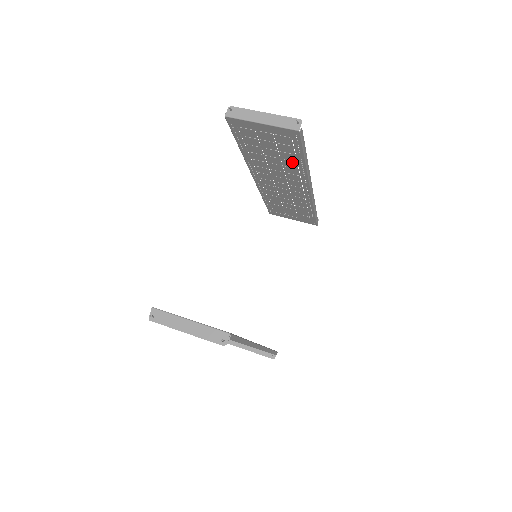
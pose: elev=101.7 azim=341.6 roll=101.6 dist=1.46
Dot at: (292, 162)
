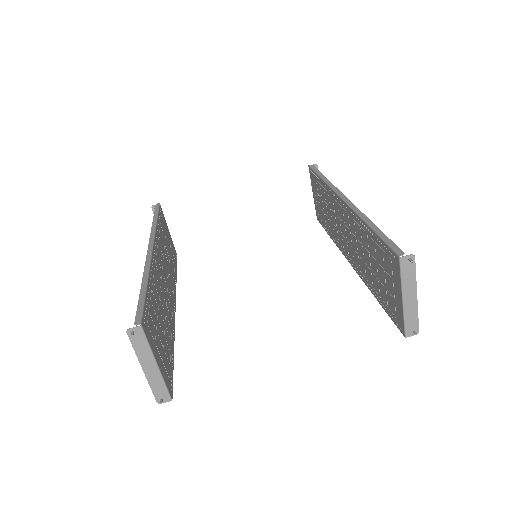
Dot at: (372, 281)
